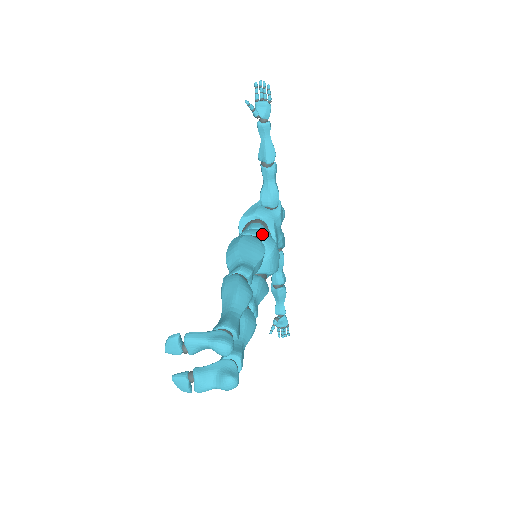
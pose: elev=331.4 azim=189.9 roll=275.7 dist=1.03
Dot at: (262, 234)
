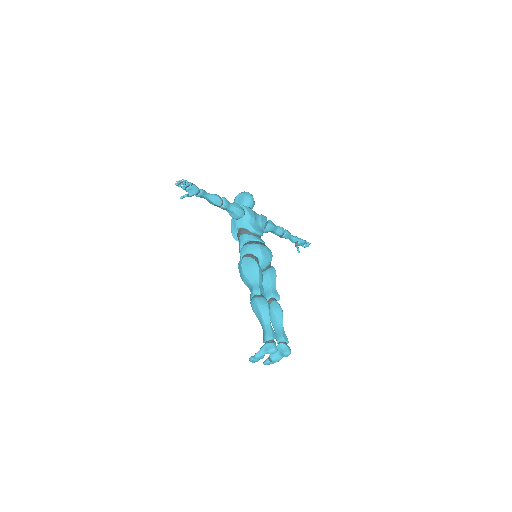
Dot at: (249, 249)
